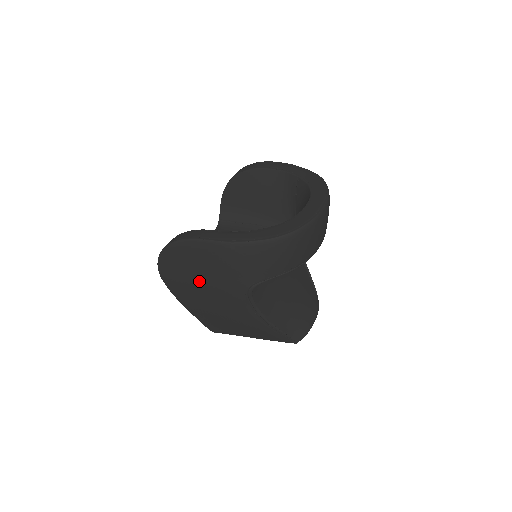
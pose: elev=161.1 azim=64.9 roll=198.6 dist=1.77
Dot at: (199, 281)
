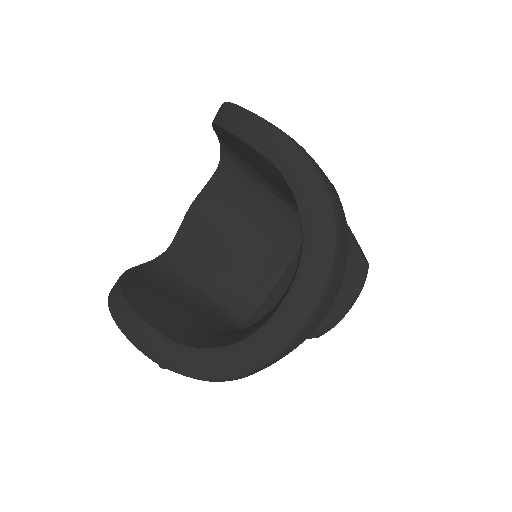
Dot at: occluded
